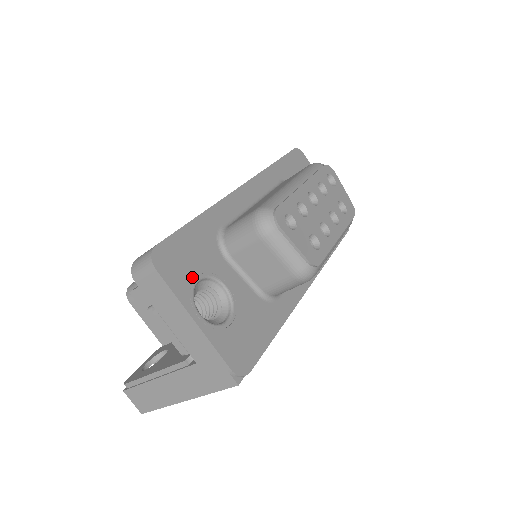
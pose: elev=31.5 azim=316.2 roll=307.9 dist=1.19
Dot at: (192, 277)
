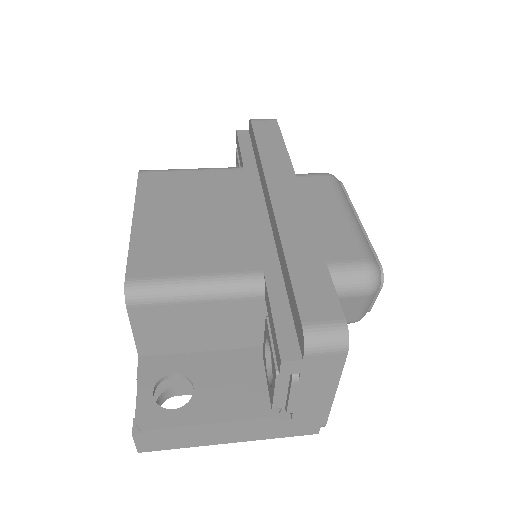
Dot at: occluded
